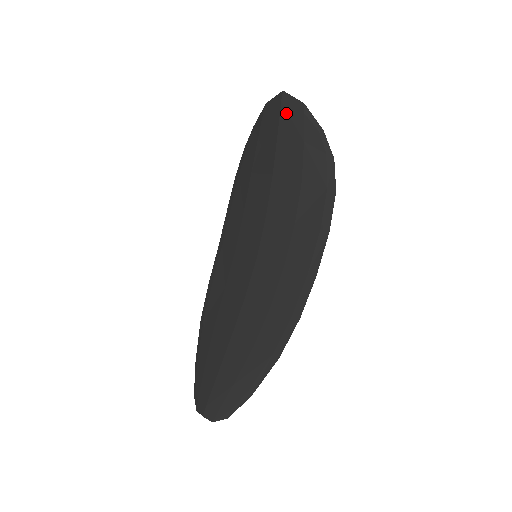
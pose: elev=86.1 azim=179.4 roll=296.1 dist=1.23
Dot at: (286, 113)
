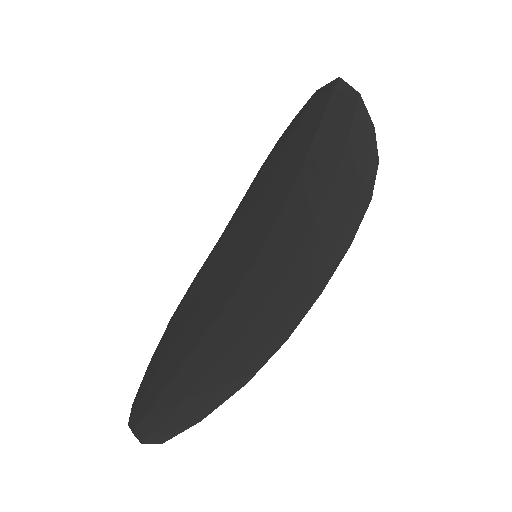
Dot at: (336, 101)
